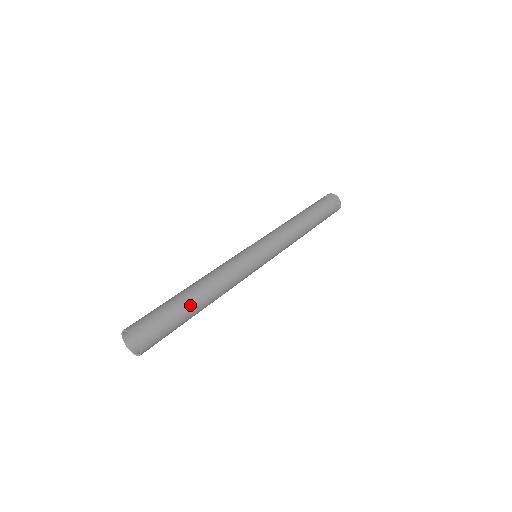
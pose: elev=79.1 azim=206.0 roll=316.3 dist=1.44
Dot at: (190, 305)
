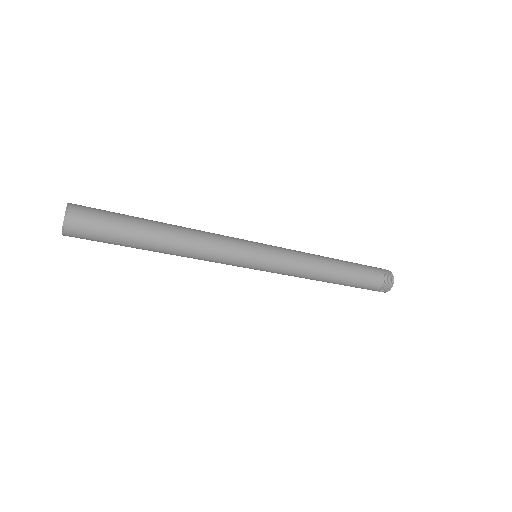
Dot at: (146, 226)
